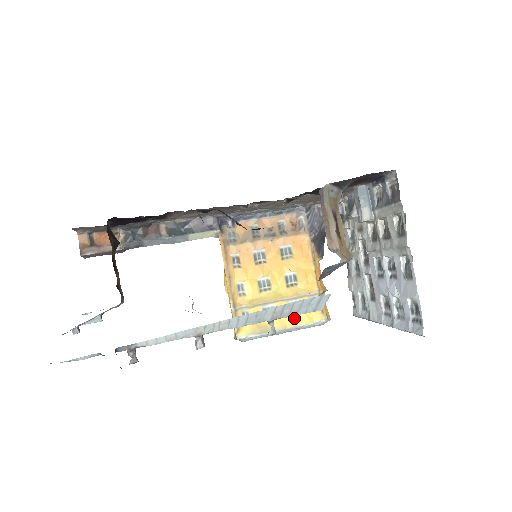
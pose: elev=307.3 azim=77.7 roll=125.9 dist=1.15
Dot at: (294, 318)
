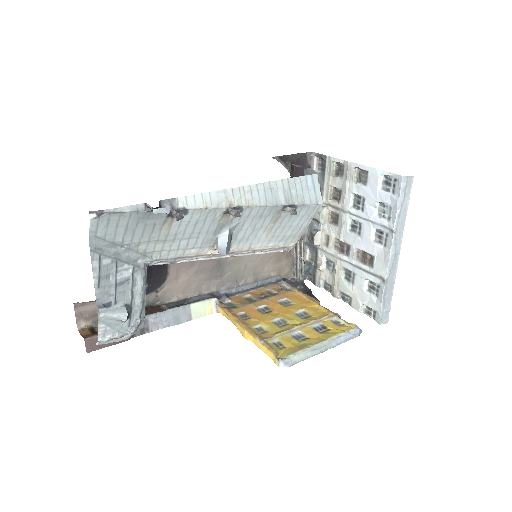
Dot at: (326, 334)
